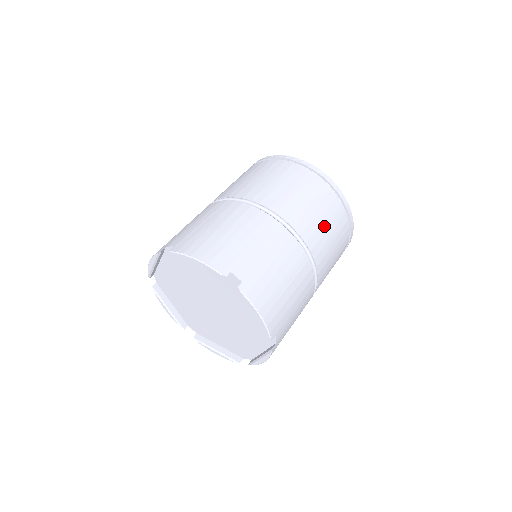
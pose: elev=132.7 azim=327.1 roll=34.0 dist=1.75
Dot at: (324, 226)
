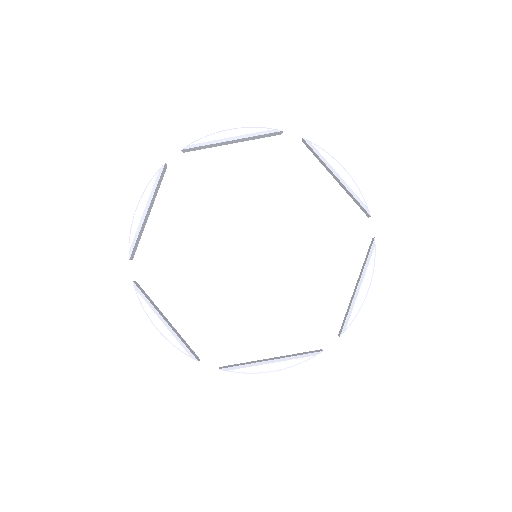
Dot at: occluded
